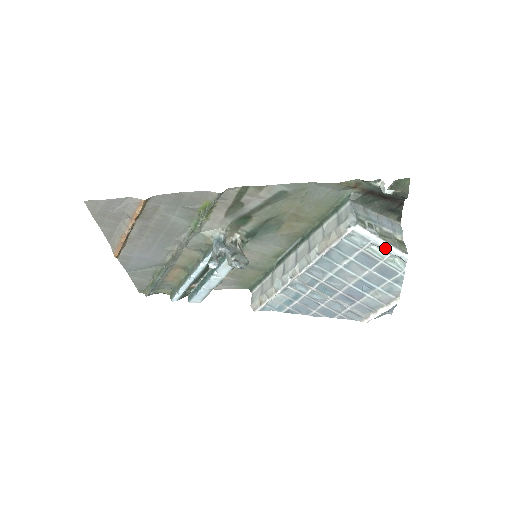
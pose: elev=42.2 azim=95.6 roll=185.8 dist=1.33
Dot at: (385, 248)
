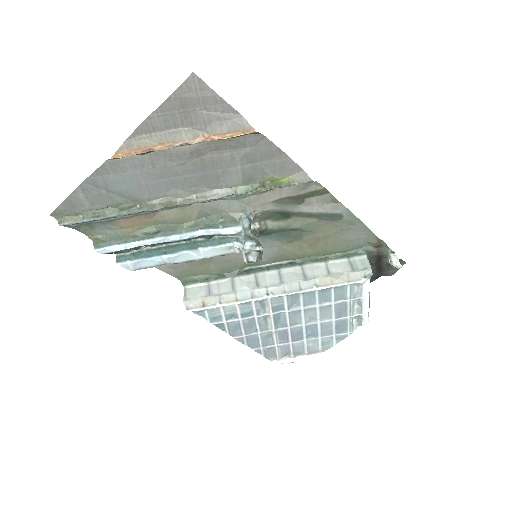
Dot at: (363, 307)
